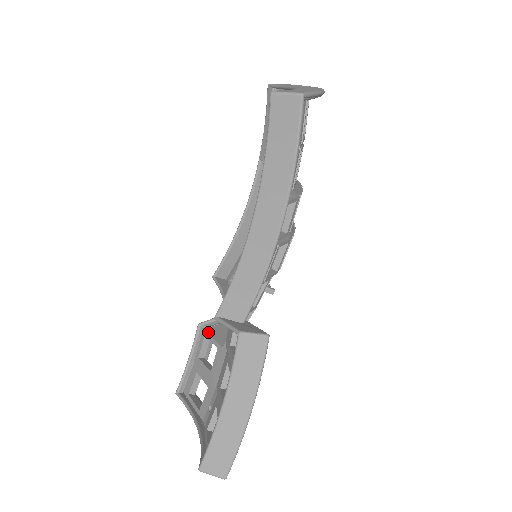
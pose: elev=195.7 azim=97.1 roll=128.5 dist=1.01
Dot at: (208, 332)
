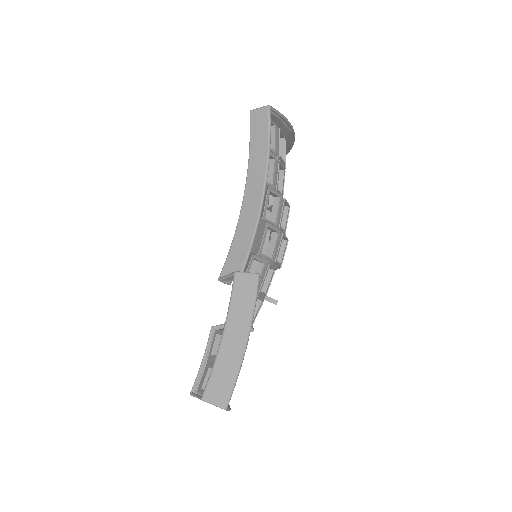
Dot at: (219, 329)
